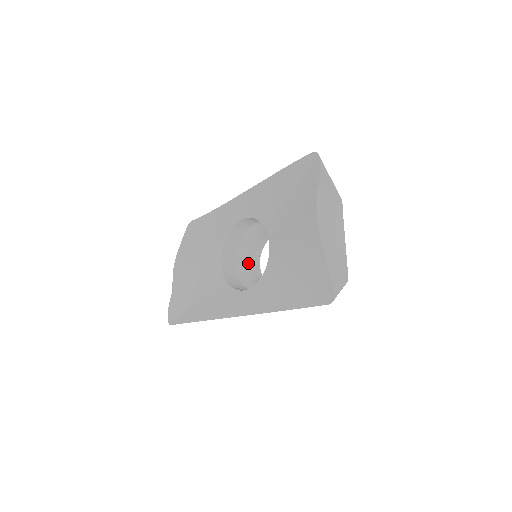
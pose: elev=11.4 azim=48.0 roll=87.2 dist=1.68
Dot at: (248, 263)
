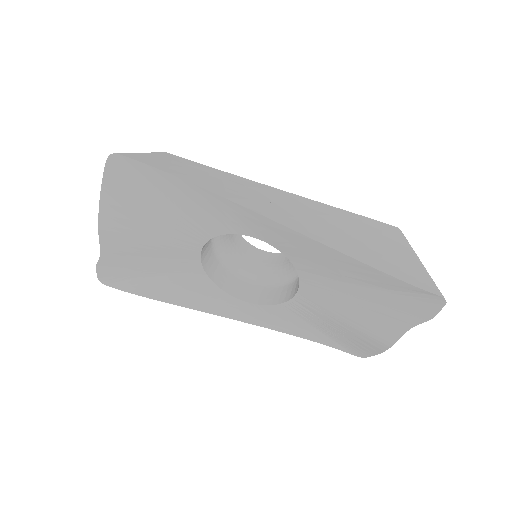
Dot at: occluded
